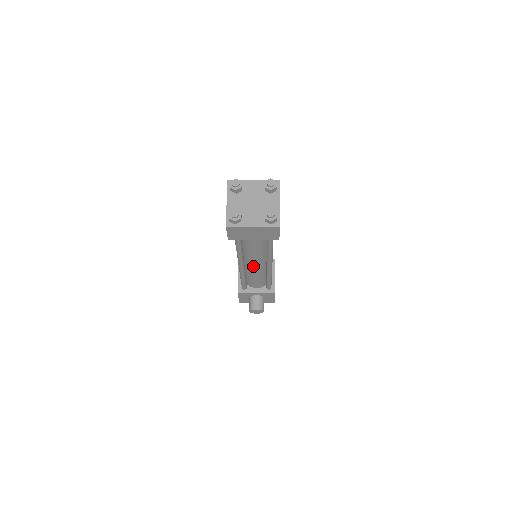
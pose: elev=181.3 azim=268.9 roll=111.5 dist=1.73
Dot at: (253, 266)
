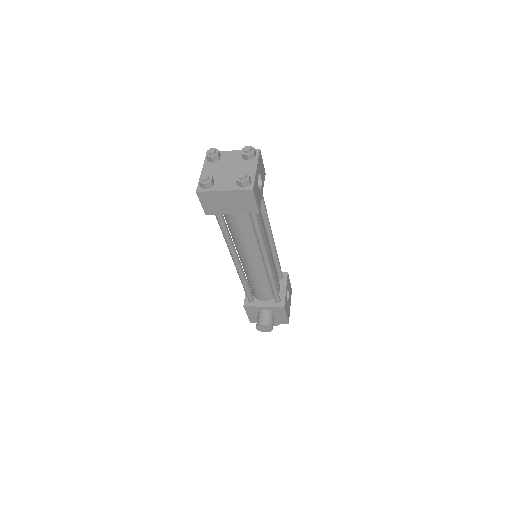
Dot at: (249, 263)
